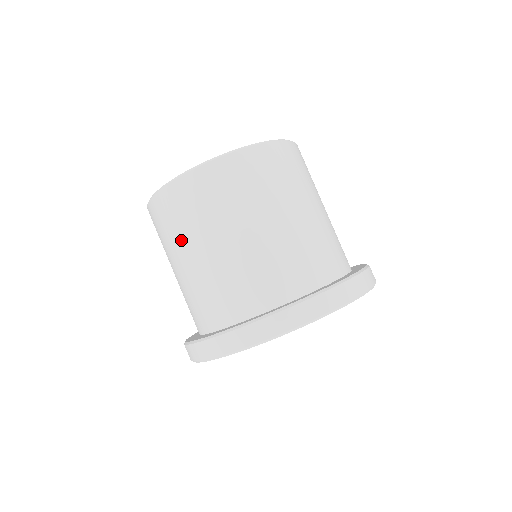
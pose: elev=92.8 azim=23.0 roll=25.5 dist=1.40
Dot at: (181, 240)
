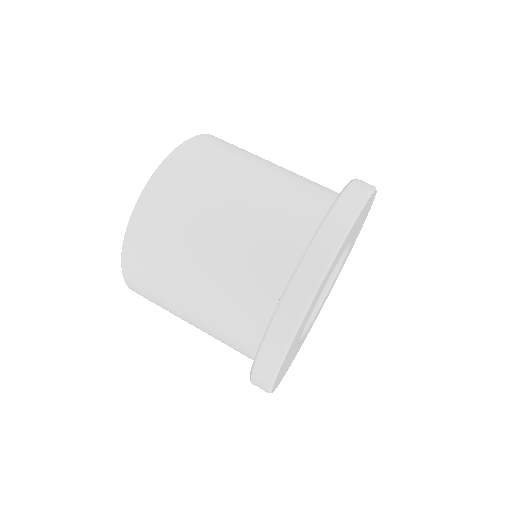
Dot at: occluded
